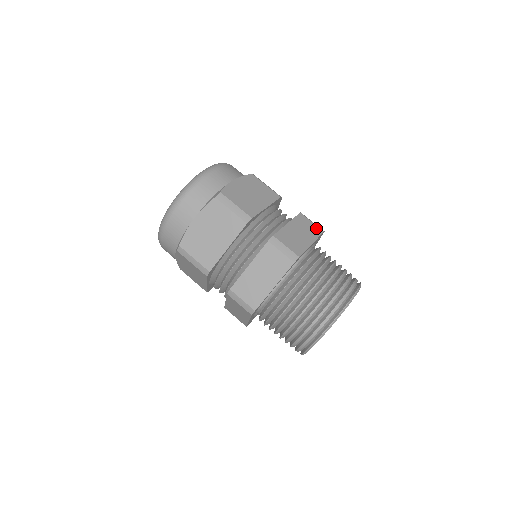
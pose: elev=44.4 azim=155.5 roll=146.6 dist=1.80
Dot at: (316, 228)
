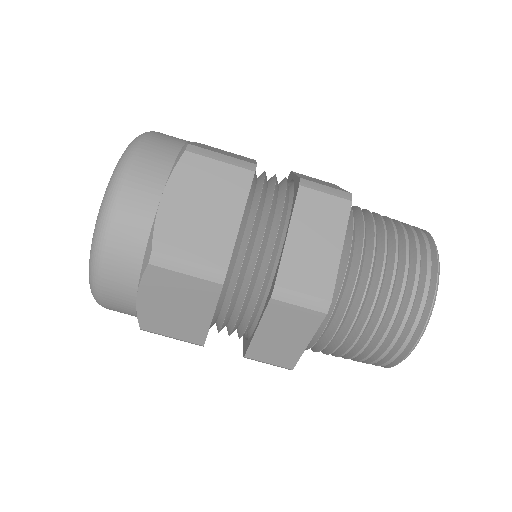
Dot at: (337, 204)
